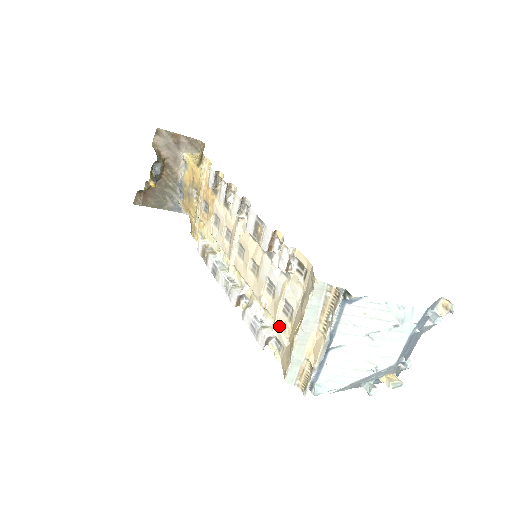
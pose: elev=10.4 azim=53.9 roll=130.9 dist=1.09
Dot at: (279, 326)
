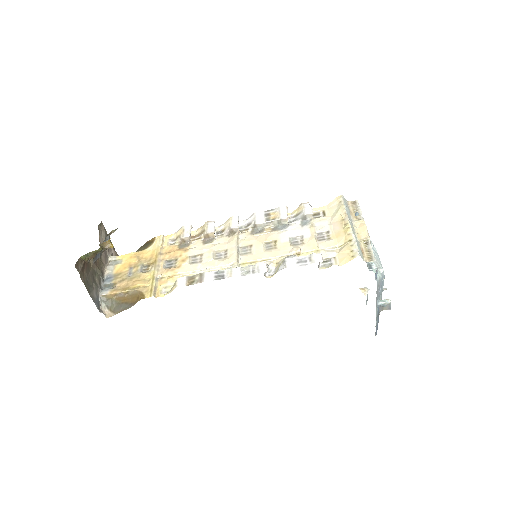
Dot at: (323, 248)
